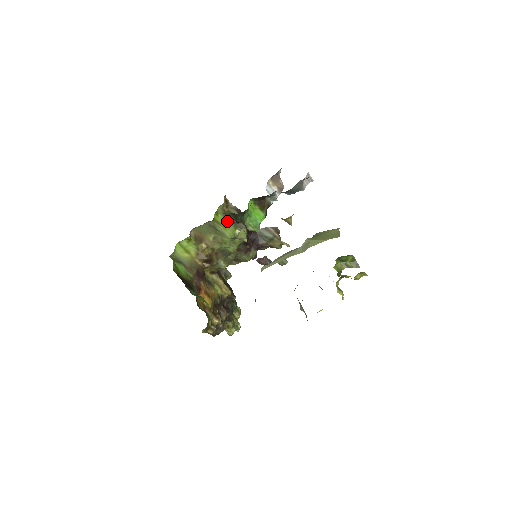
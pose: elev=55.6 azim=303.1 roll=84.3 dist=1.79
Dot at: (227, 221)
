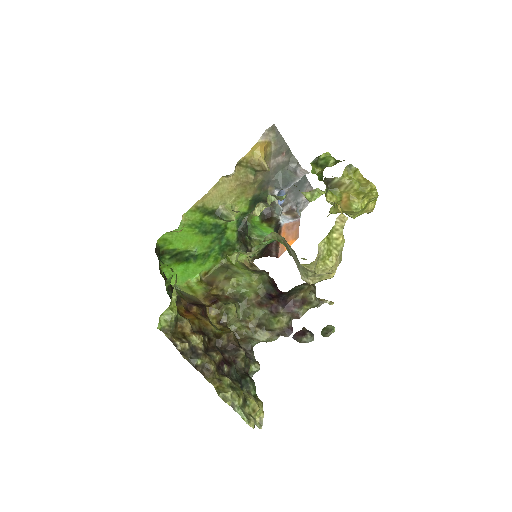
Dot at: occluded
